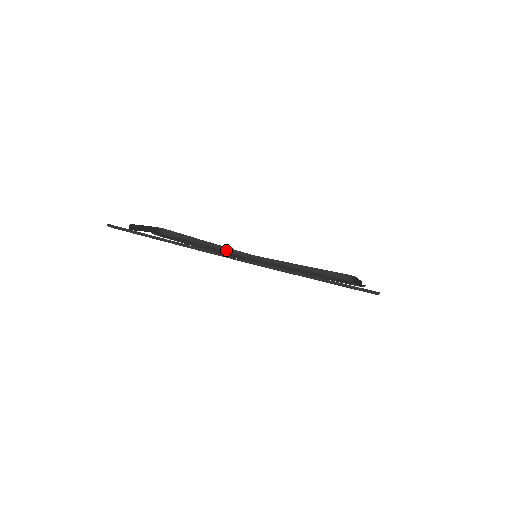
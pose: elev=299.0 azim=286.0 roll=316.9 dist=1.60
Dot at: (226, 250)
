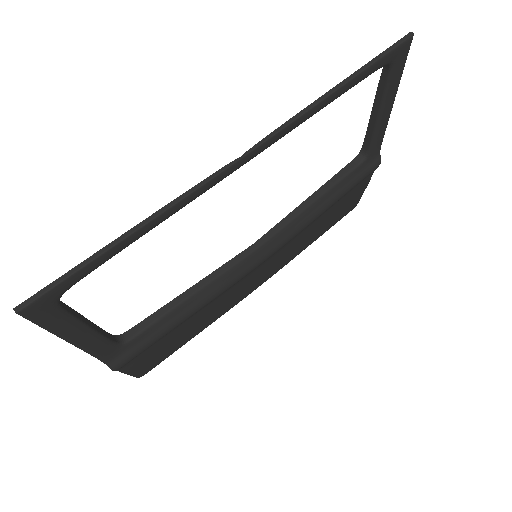
Dot at: (219, 273)
